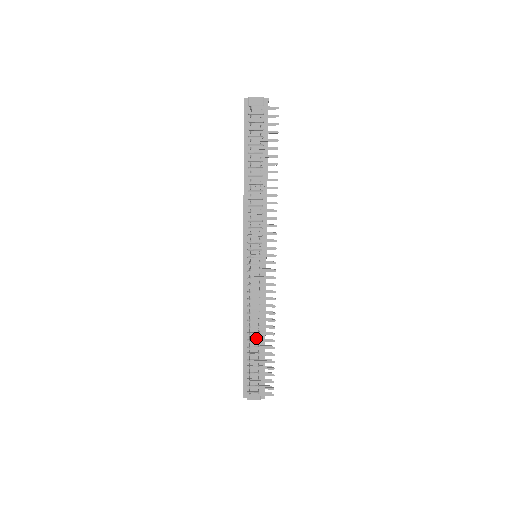
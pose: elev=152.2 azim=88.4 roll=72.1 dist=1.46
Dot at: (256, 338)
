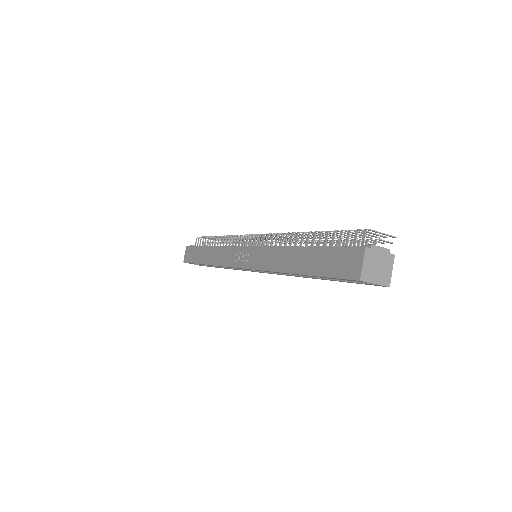
Dot at: occluded
